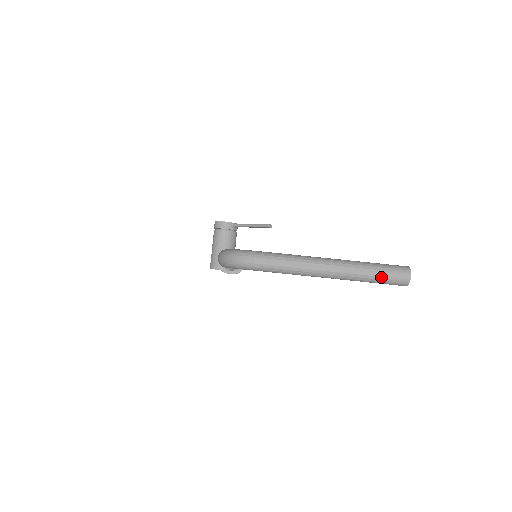
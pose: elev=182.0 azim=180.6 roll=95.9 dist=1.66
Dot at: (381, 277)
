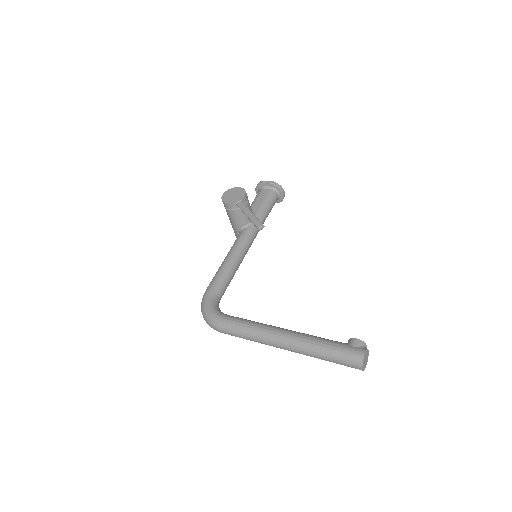
Dot at: (333, 362)
